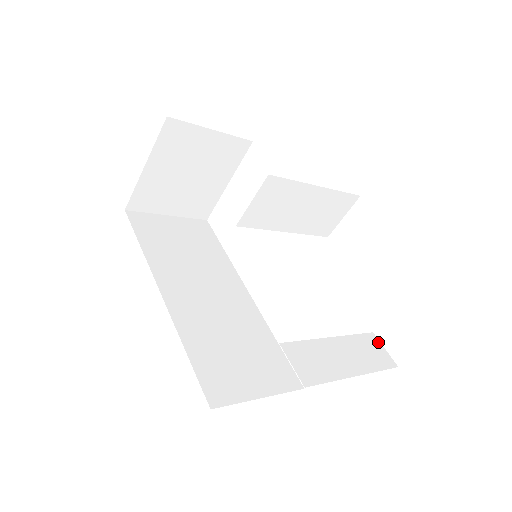
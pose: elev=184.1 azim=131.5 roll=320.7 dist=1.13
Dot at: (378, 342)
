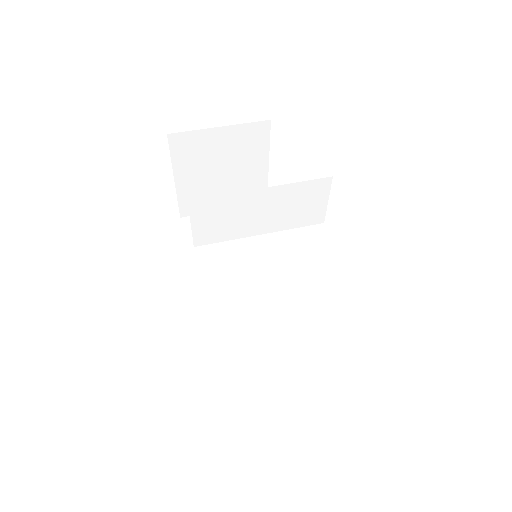
Dot at: (367, 343)
